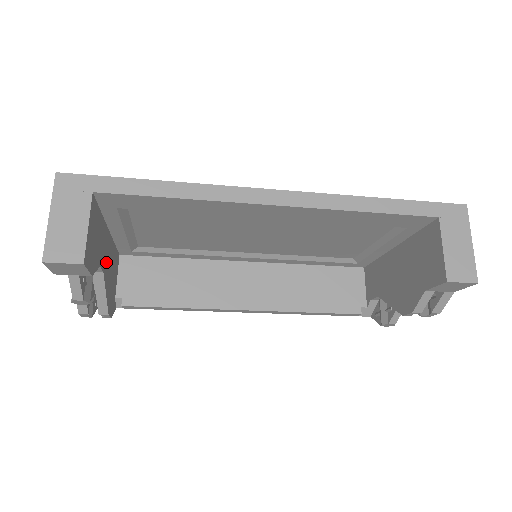
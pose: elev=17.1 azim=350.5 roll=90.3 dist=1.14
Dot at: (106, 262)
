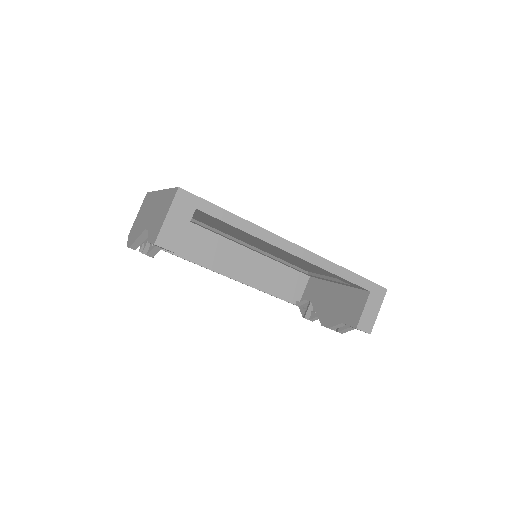
Dot at: occluded
